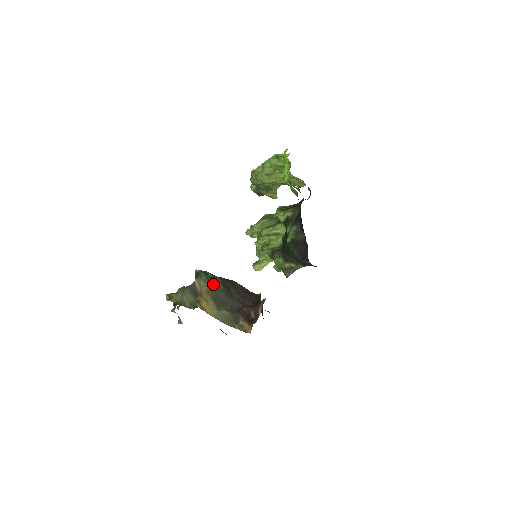
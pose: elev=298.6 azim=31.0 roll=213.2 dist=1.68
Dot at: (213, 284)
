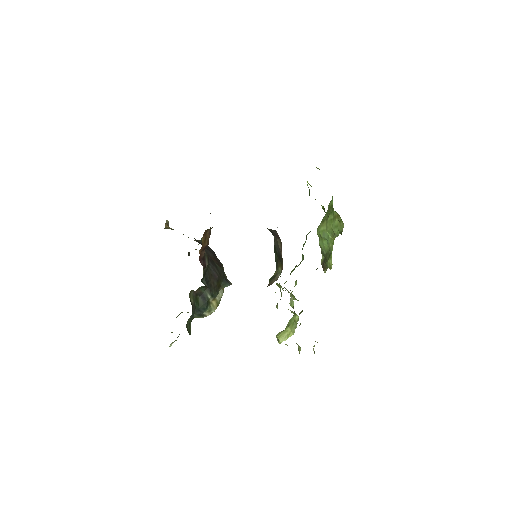
Dot at: occluded
